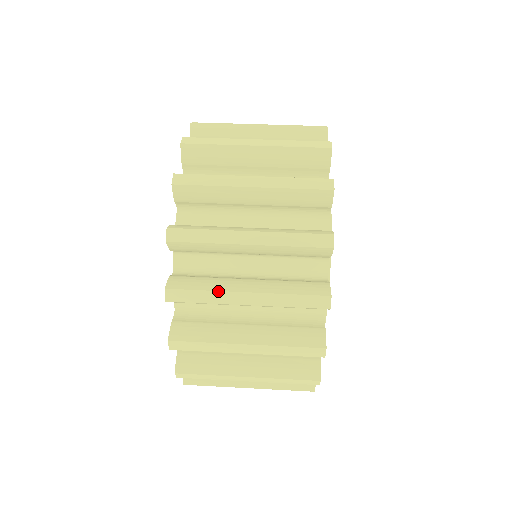
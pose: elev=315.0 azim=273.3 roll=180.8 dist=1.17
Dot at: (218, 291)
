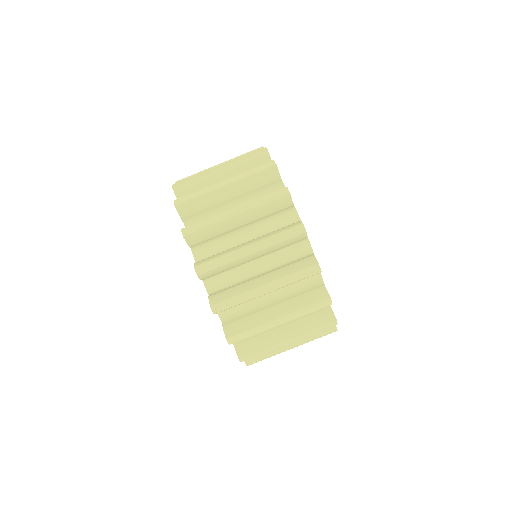
Dot at: (260, 326)
